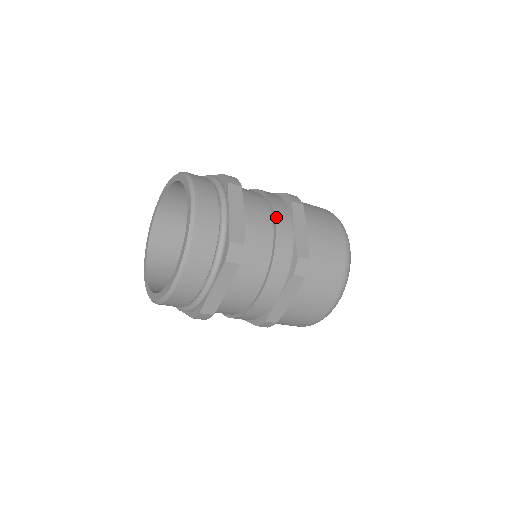
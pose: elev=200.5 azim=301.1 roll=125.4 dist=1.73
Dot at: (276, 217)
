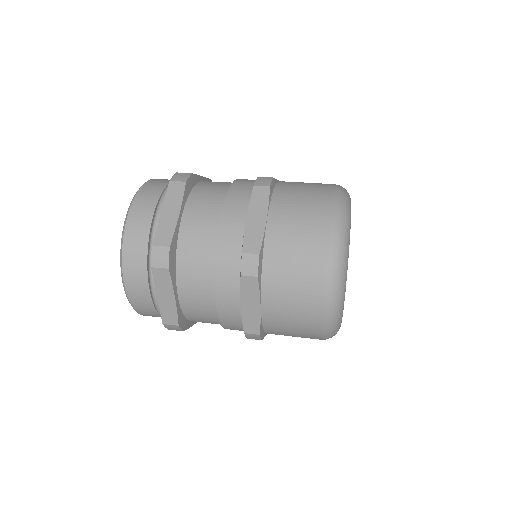
Dot at: (217, 295)
